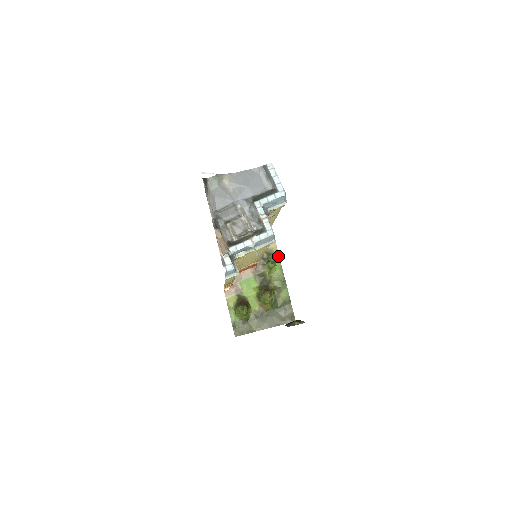
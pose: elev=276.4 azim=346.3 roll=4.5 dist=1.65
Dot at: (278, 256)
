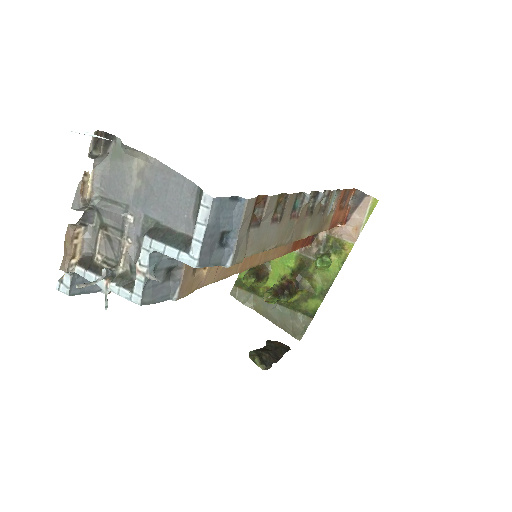
Dot at: (345, 258)
